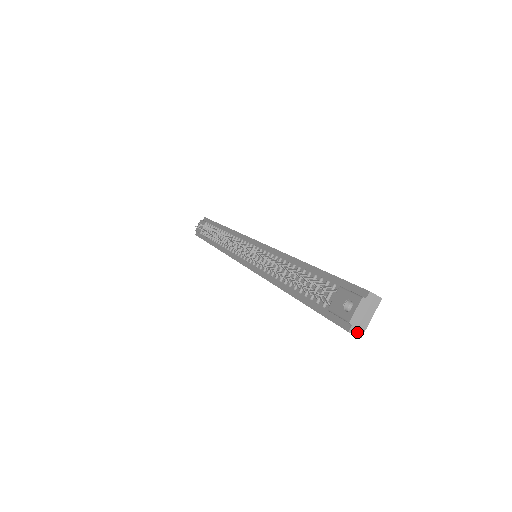
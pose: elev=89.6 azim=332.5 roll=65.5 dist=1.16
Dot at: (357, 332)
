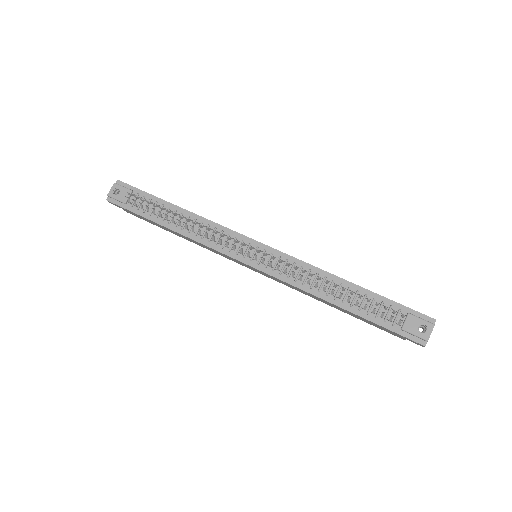
Dot at: (425, 345)
